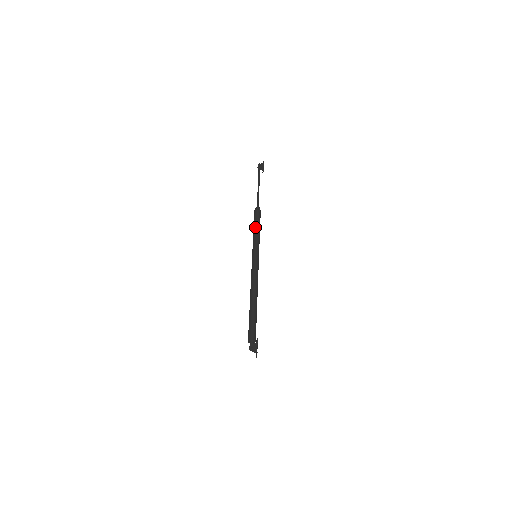
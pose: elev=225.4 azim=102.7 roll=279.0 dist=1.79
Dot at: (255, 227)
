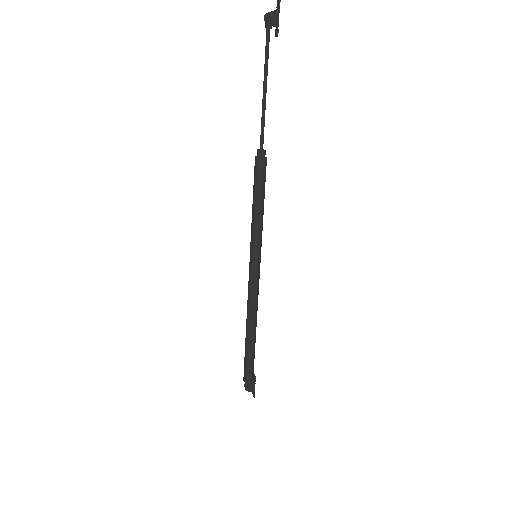
Dot at: (256, 203)
